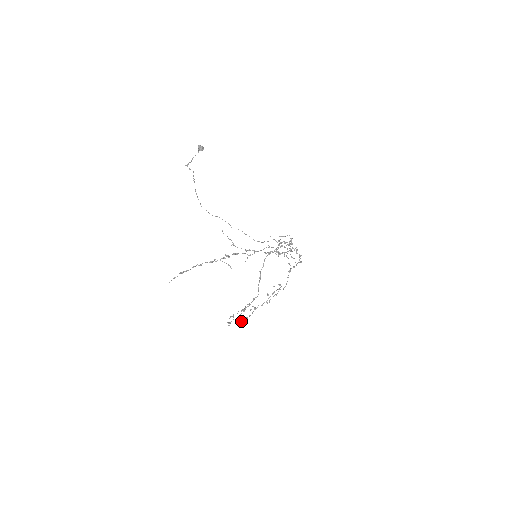
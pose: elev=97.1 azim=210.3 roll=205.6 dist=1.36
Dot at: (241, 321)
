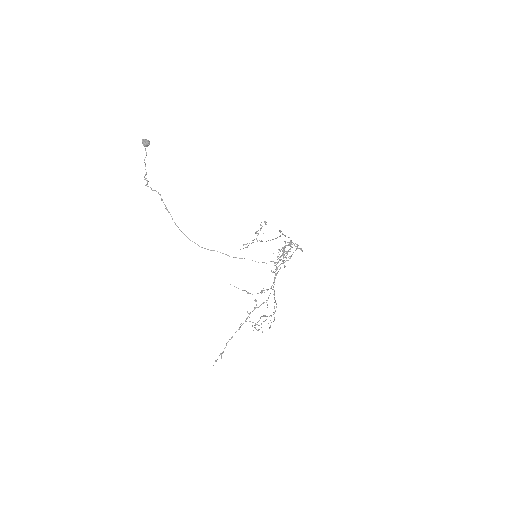
Dot at: occluded
